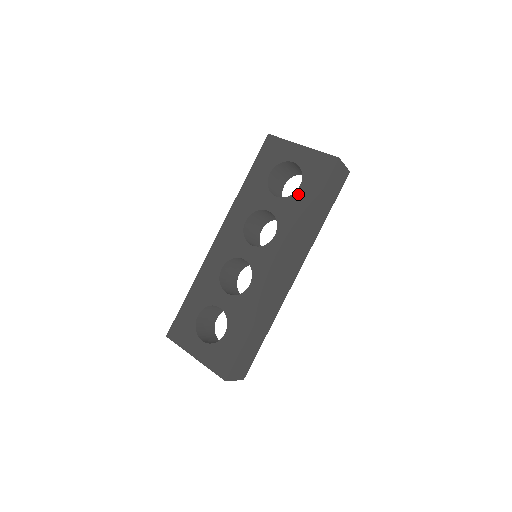
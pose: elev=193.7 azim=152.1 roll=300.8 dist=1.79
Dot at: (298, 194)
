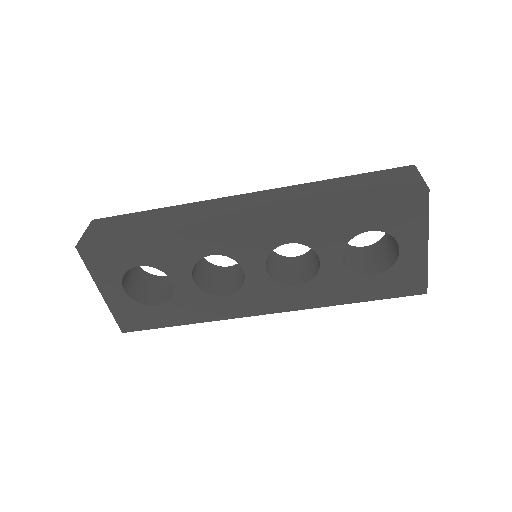
Dot at: (361, 280)
